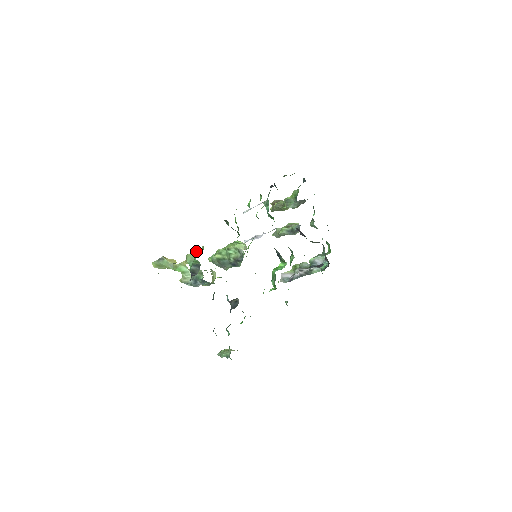
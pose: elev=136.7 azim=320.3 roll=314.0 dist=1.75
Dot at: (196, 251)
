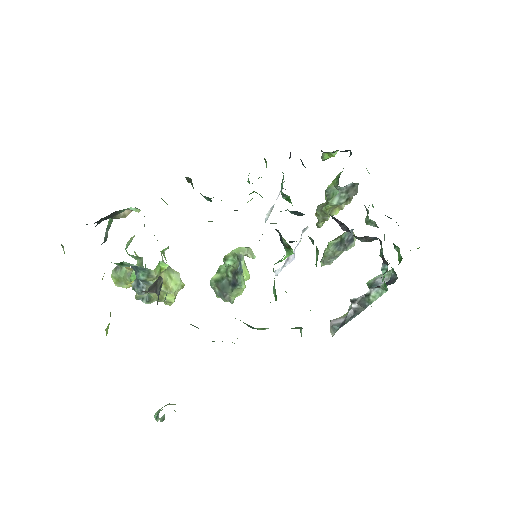
Dot at: occluded
